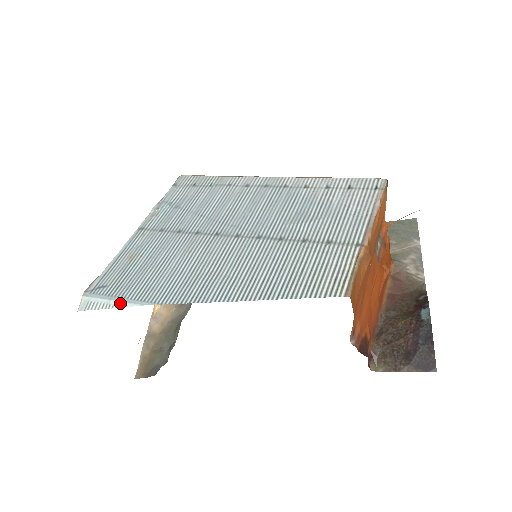
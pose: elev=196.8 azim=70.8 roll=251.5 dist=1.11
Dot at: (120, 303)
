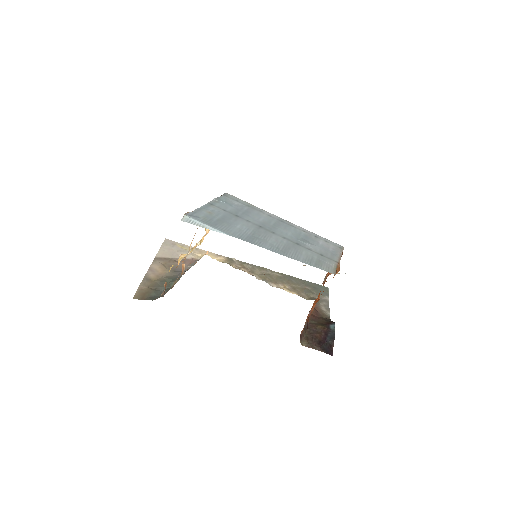
Dot at: (212, 228)
